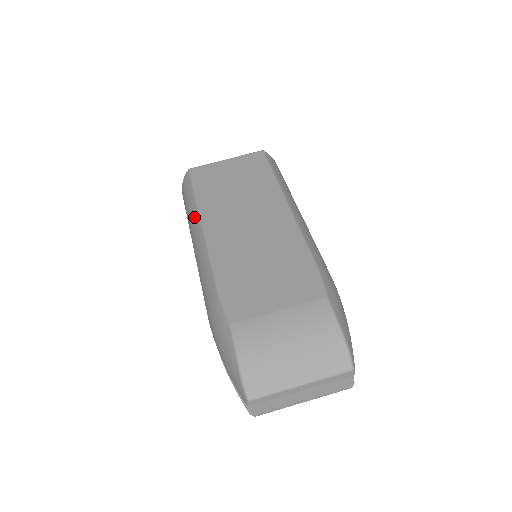
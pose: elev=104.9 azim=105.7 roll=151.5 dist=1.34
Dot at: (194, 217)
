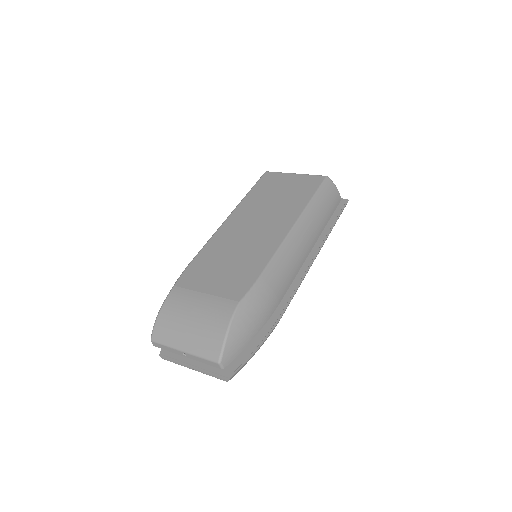
Dot at: occluded
